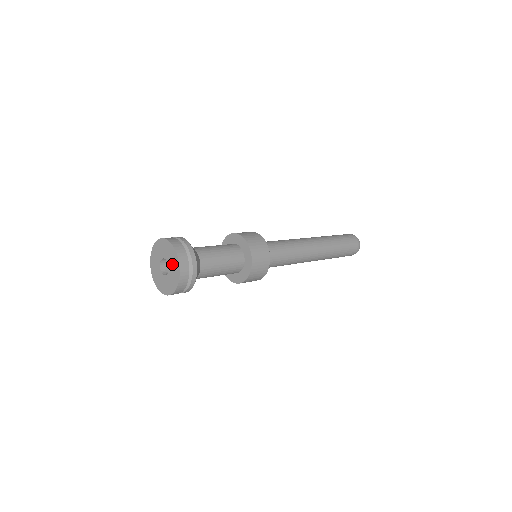
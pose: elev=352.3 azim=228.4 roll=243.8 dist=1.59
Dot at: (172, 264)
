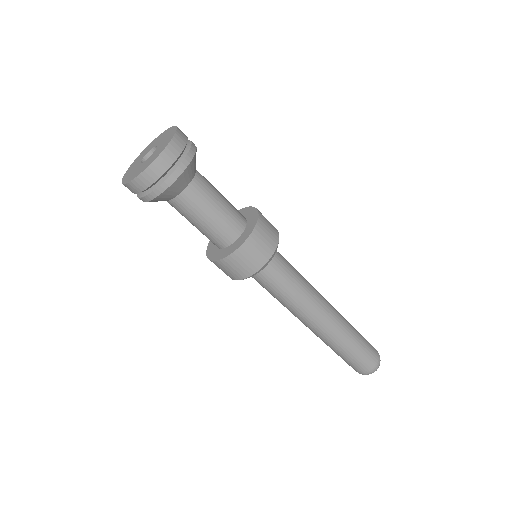
Dot at: (164, 138)
